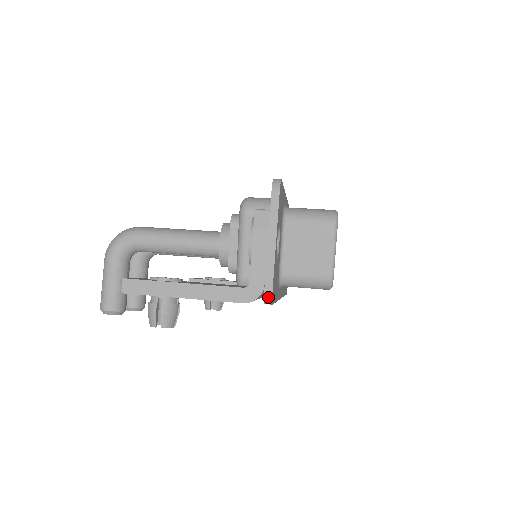
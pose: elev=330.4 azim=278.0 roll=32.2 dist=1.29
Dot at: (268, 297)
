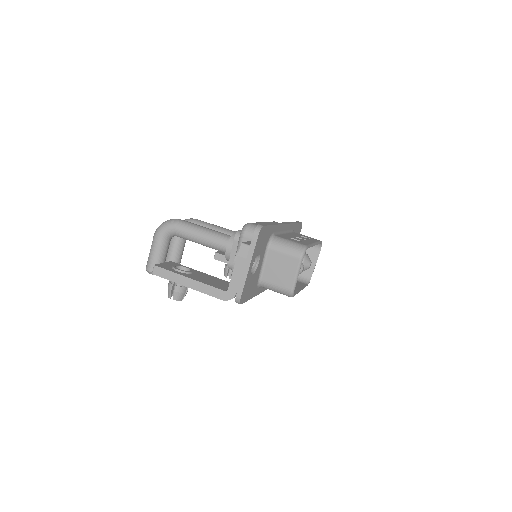
Dot at: (238, 300)
